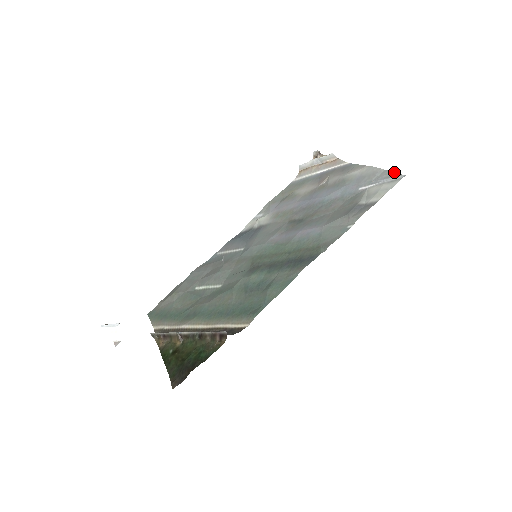
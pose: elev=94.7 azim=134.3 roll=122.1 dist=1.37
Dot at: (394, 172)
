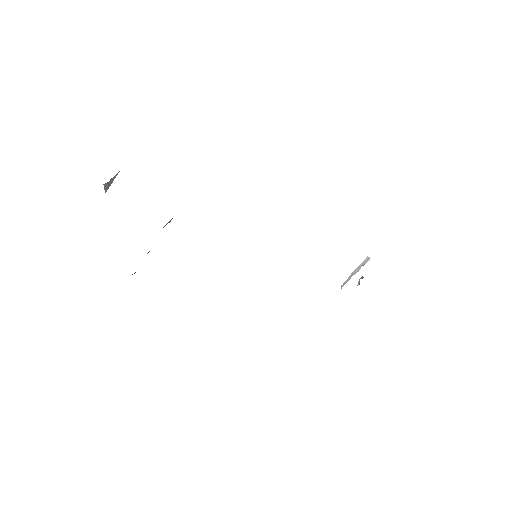
Dot at: occluded
